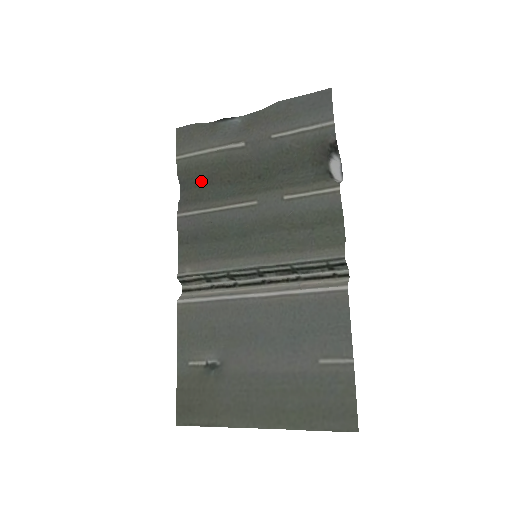
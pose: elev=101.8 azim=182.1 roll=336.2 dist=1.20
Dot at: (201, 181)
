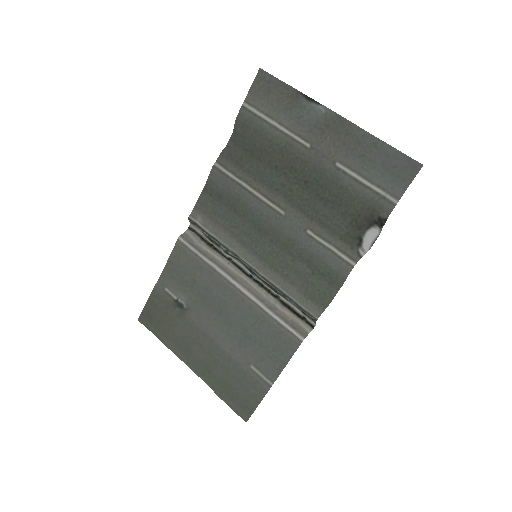
Dot at: (252, 148)
